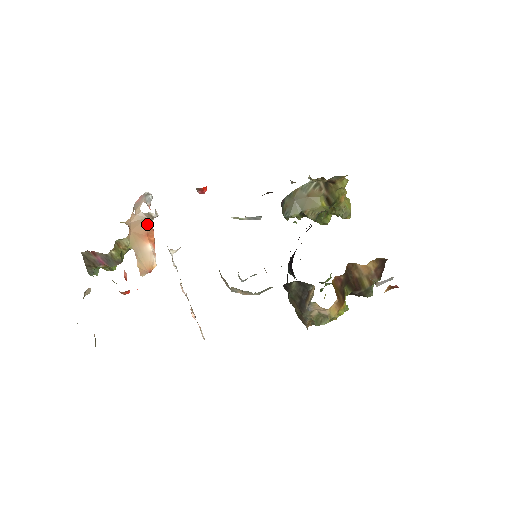
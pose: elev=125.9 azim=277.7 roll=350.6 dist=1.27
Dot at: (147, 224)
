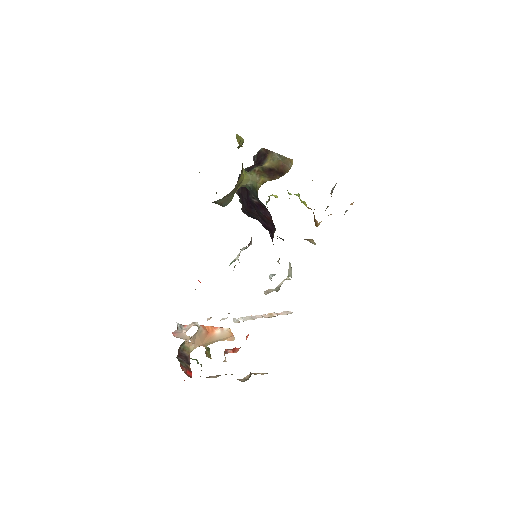
Dot at: (201, 332)
